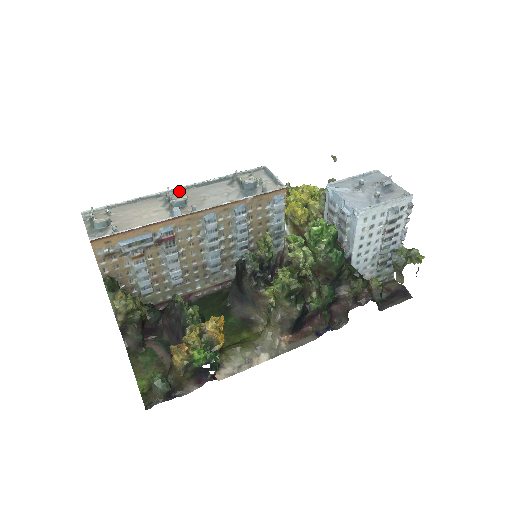
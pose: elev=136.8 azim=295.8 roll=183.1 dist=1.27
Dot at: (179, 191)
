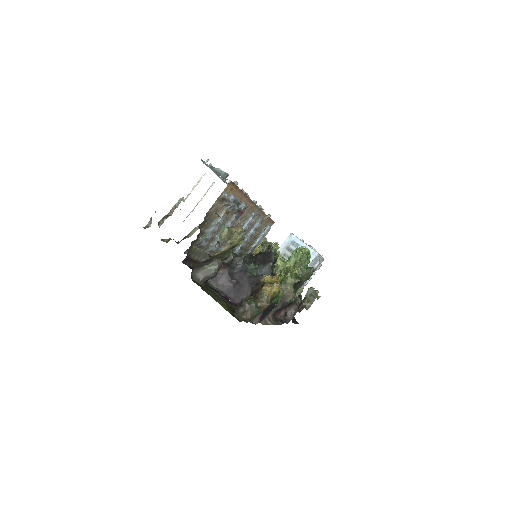
Dot at: occluded
